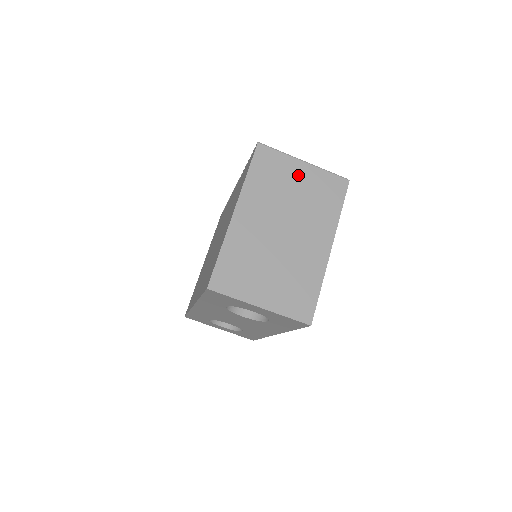
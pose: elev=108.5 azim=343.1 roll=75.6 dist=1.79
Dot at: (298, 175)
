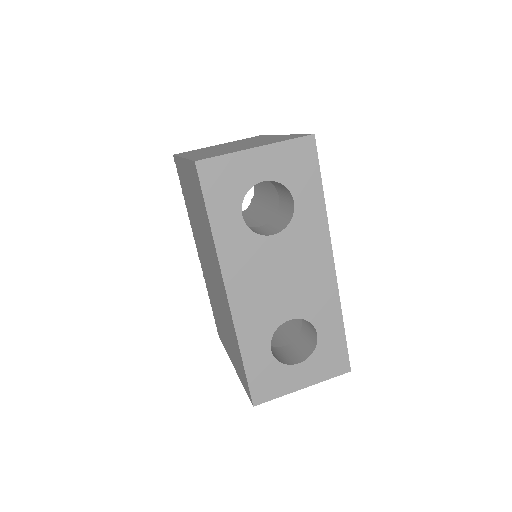
Dot at: occluded
